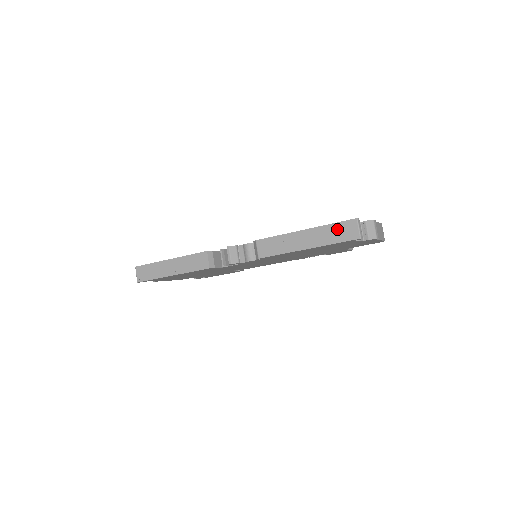
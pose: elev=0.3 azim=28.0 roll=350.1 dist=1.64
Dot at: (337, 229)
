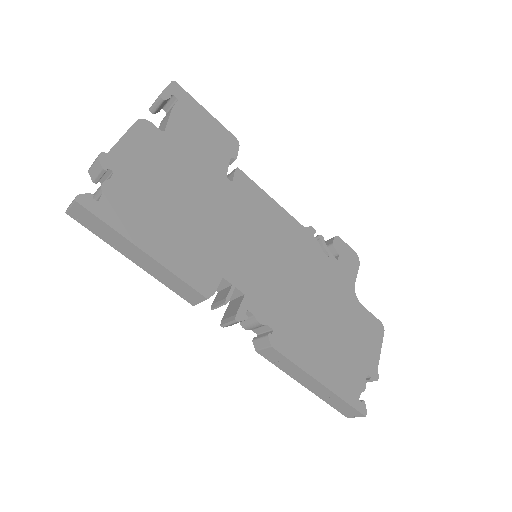
Dot at: (343, 405)
